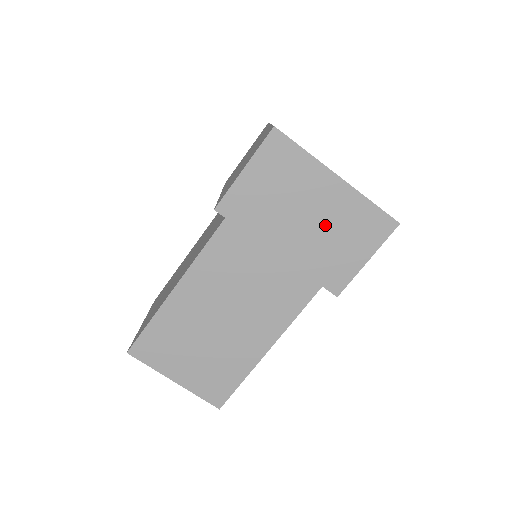
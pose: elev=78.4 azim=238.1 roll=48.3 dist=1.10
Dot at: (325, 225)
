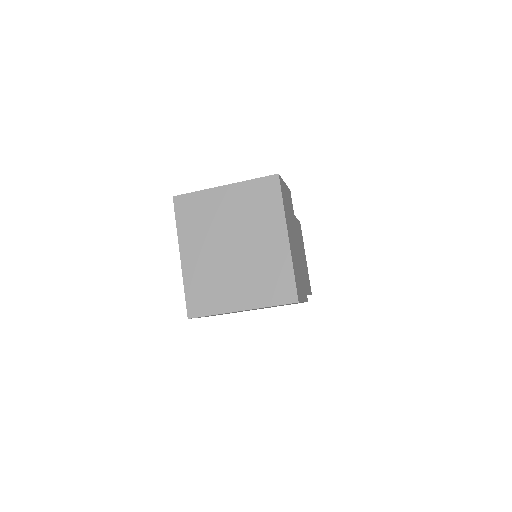
Dot at: occluded
